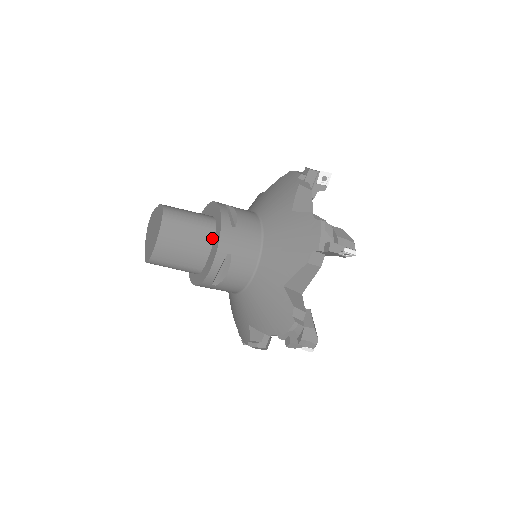
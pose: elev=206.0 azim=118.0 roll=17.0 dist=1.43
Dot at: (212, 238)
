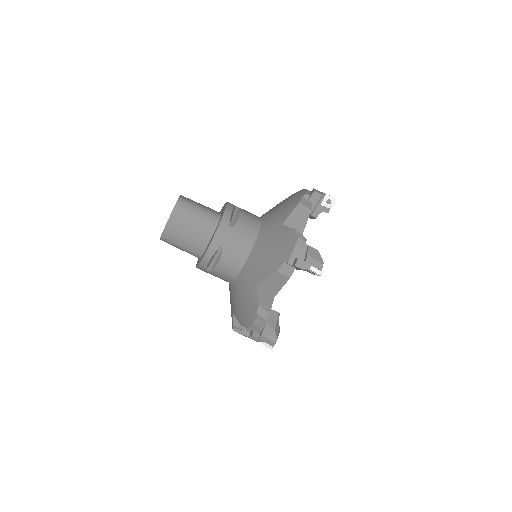
Dot at: (213, 232)
